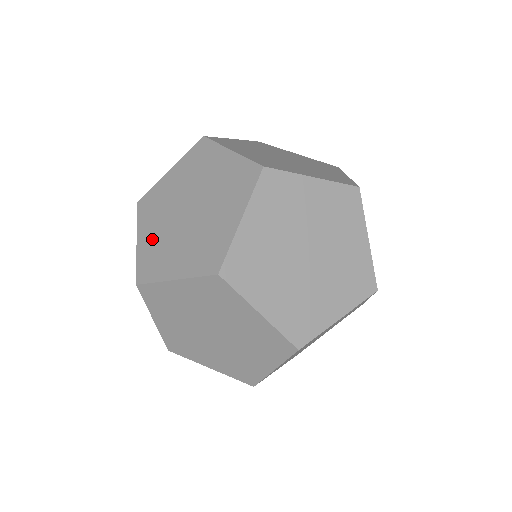
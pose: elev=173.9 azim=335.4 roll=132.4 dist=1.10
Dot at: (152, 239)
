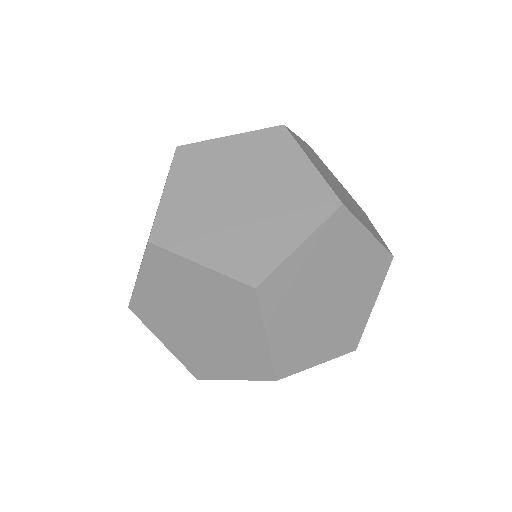
Dot at: occluded
